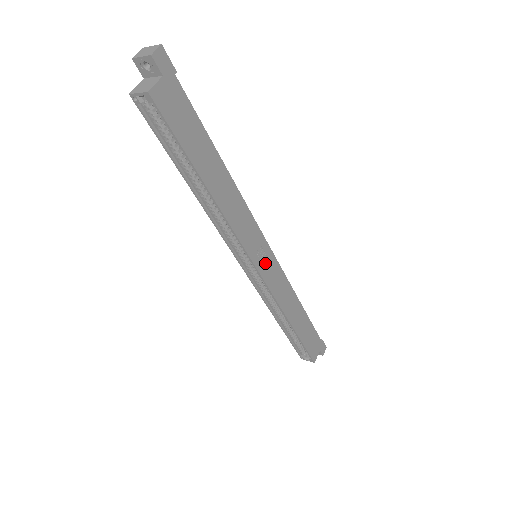
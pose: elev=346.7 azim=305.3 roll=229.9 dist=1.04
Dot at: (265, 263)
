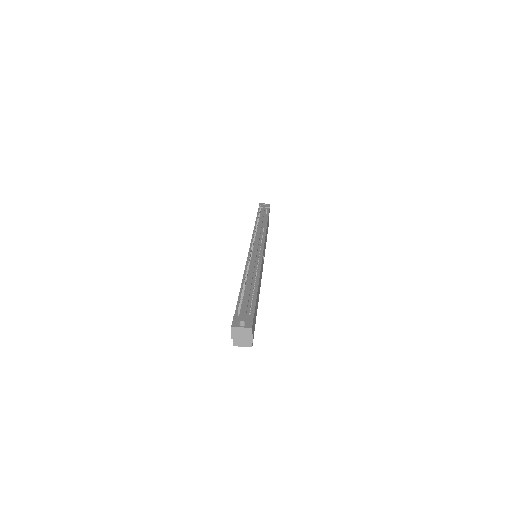
Dot at: (263, 257)
